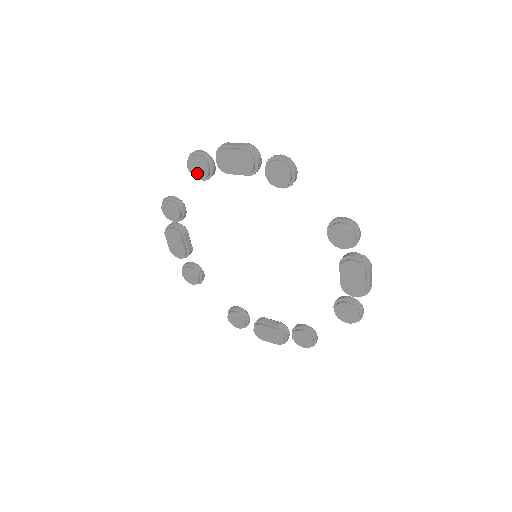
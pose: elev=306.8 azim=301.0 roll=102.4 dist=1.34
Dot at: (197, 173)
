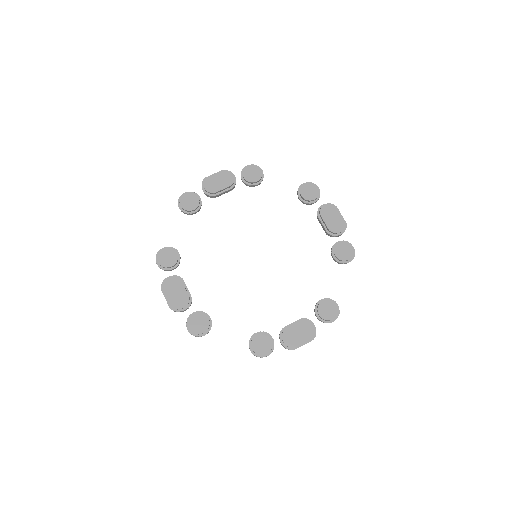
Dot at: (190, 206)
